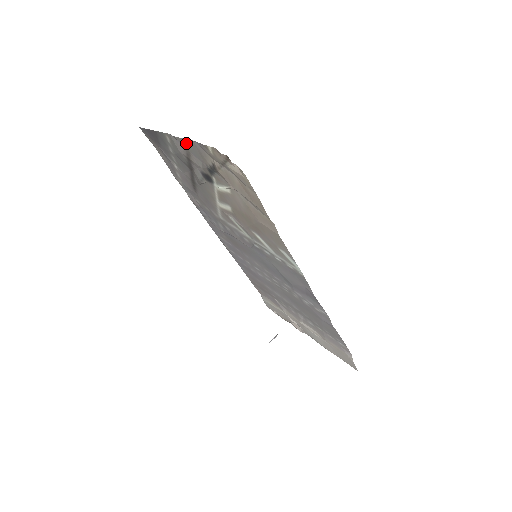
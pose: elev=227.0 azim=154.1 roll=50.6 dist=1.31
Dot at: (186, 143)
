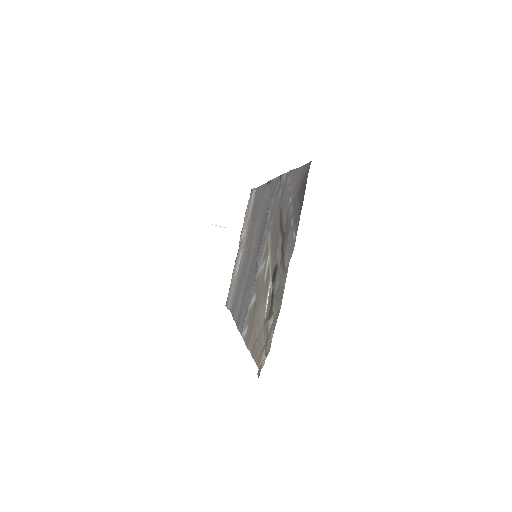
Dot at: (283, 284)
